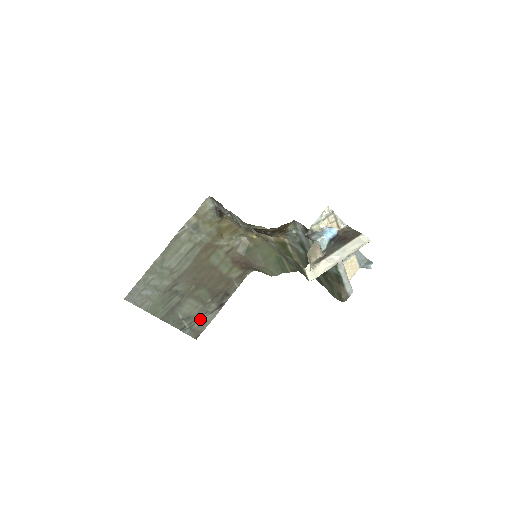
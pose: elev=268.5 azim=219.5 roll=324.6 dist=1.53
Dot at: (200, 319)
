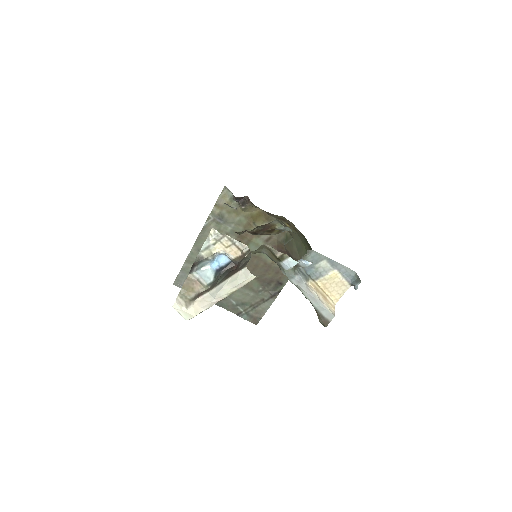
Dot at: (255, 306)
